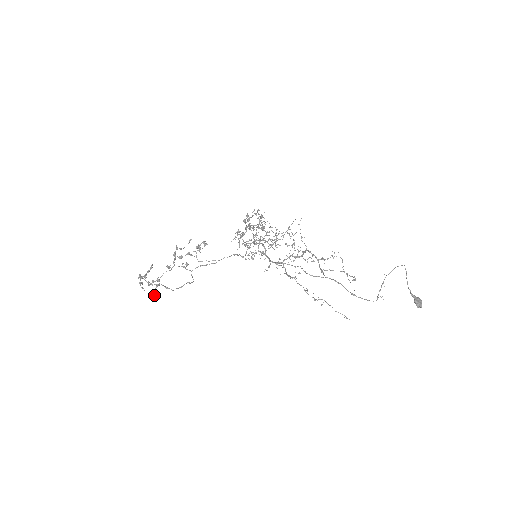
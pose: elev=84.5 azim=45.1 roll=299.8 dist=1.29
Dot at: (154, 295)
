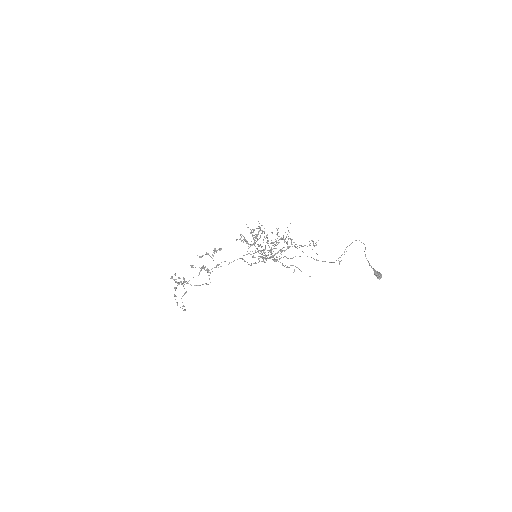
Dot at: occluded
